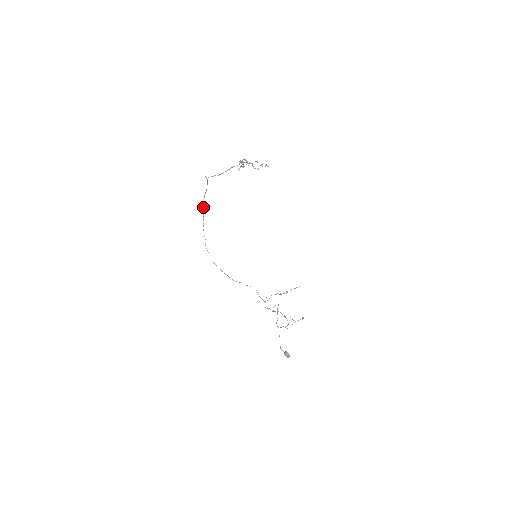
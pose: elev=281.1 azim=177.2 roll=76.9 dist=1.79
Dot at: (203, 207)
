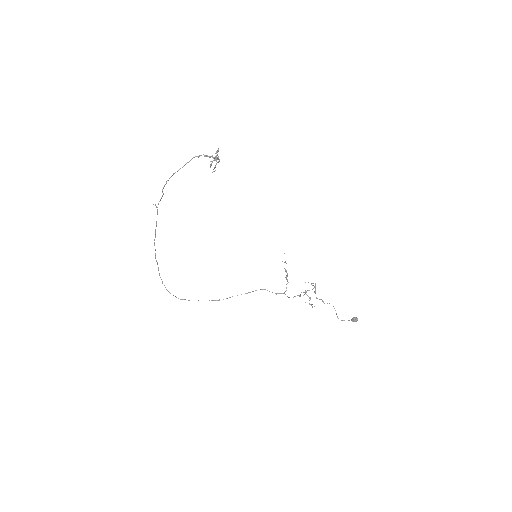
Dot at: (154, 245)
